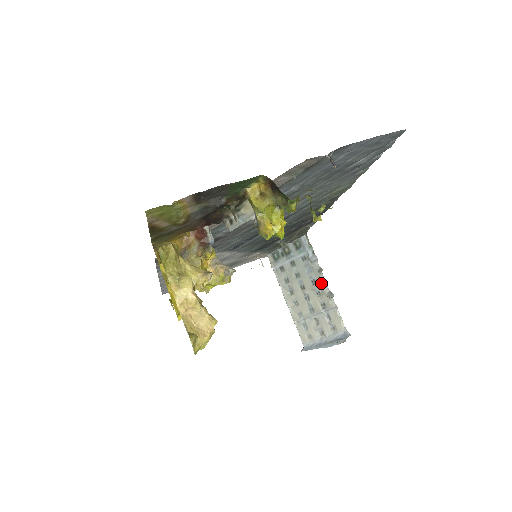
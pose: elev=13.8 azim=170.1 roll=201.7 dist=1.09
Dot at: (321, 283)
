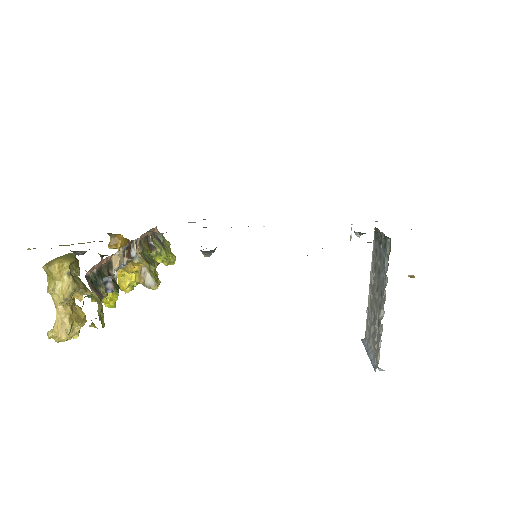
Dot at: (382, 301)
